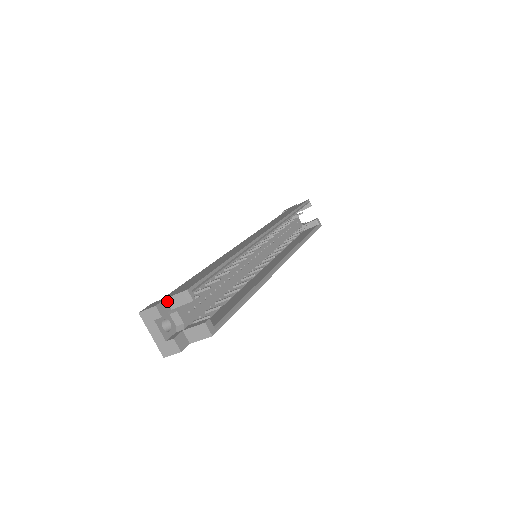
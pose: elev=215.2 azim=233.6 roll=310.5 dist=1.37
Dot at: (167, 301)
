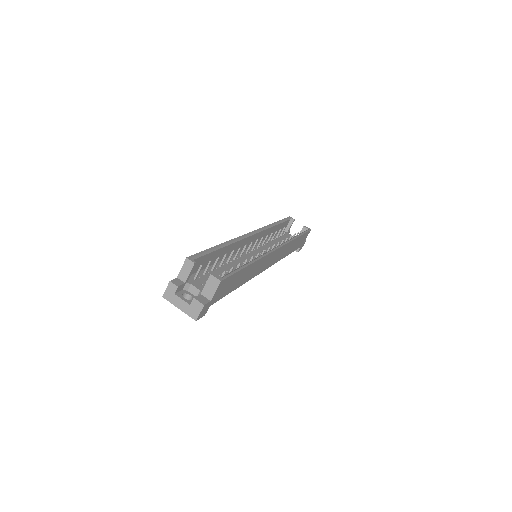
Dot at: (179, 278)
